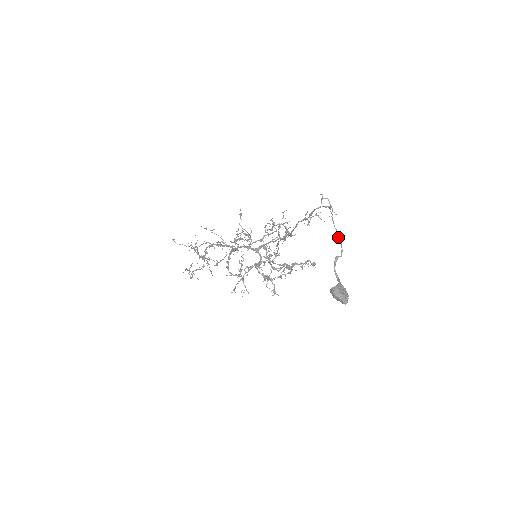
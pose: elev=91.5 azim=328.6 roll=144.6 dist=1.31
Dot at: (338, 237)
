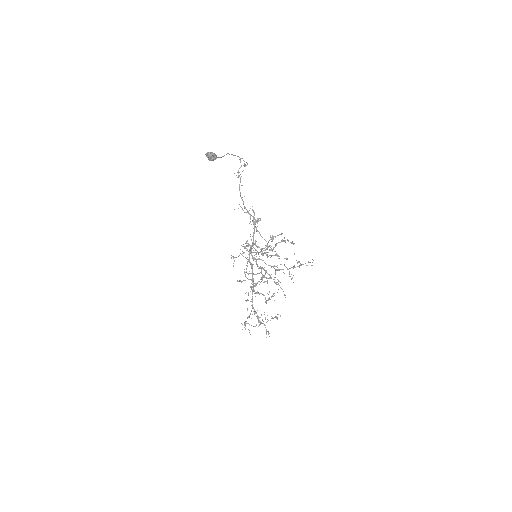
Dot at: occluded
